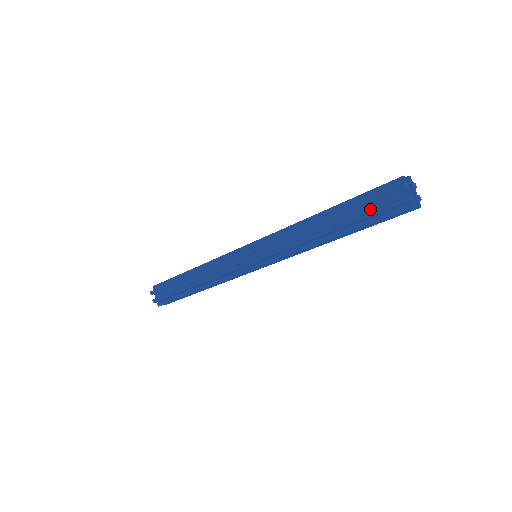
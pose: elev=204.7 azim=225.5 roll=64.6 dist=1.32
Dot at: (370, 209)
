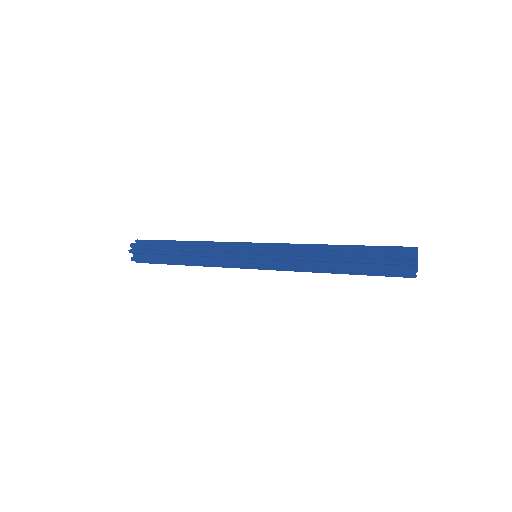
Dot at: (379, 266)
